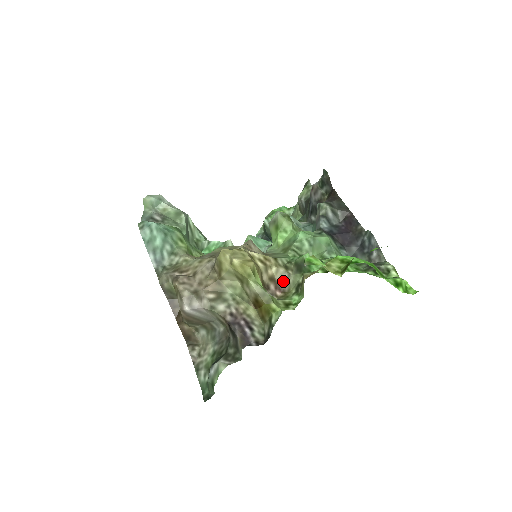
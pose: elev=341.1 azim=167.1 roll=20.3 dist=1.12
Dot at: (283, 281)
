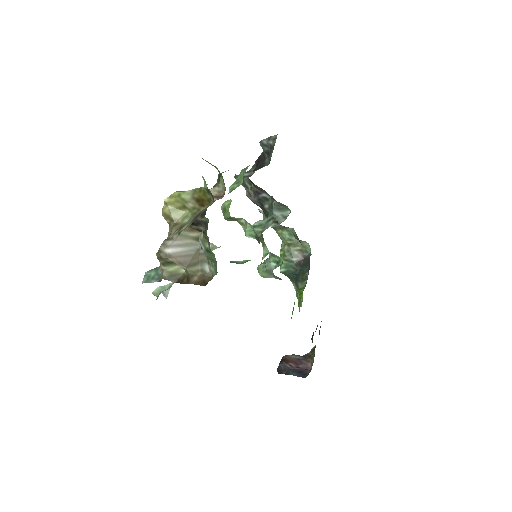
Dot at: (218, 192)
